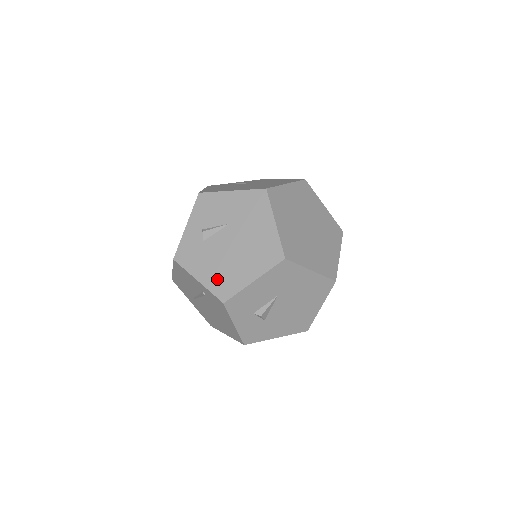
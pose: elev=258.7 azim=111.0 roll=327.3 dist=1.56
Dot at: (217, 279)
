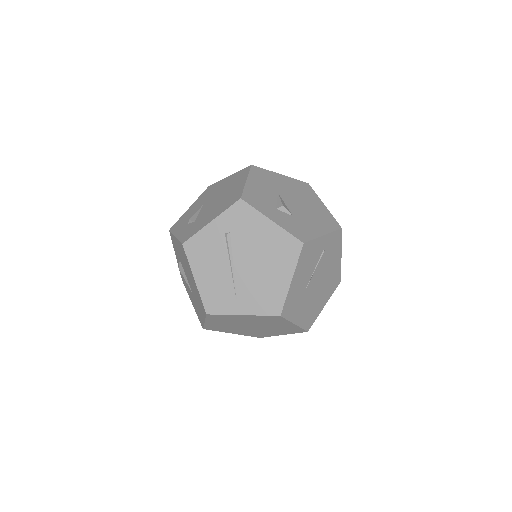
Dot at: (223, 206)
